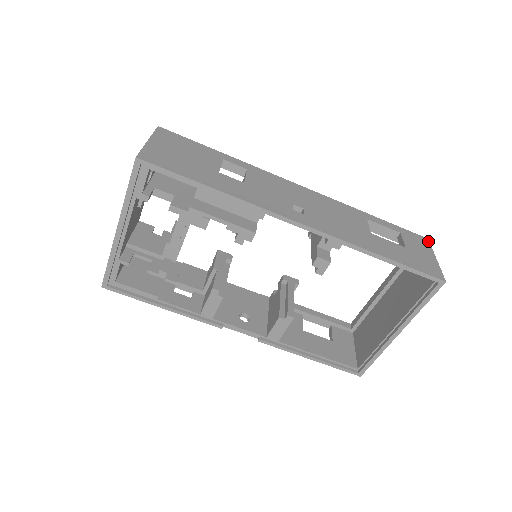
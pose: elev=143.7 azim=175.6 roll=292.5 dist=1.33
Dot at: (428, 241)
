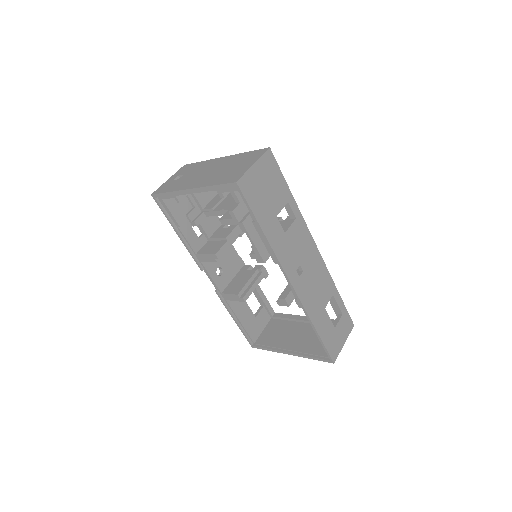
Dot at: (352, 327)
